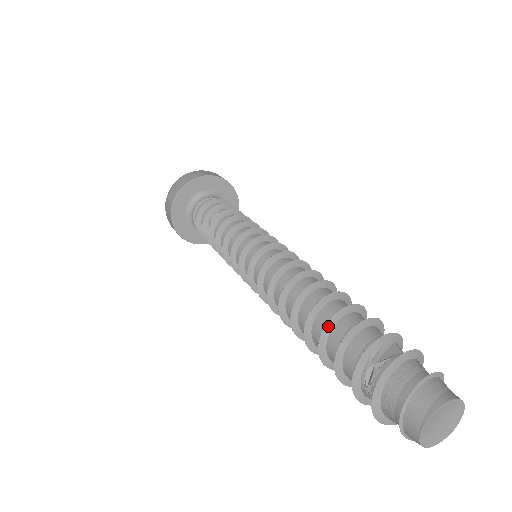
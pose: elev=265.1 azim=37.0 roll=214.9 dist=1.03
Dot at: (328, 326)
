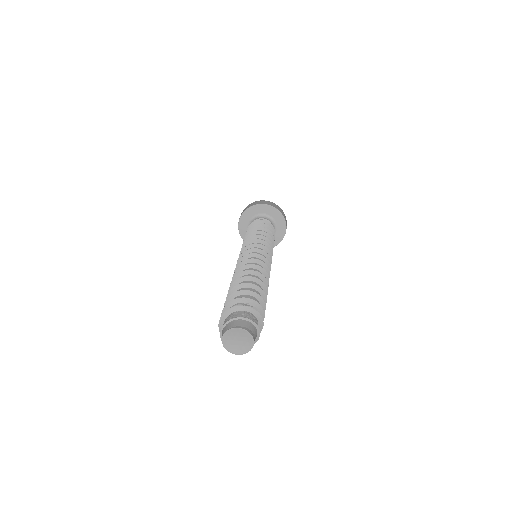
Dot at: (247, 284)
